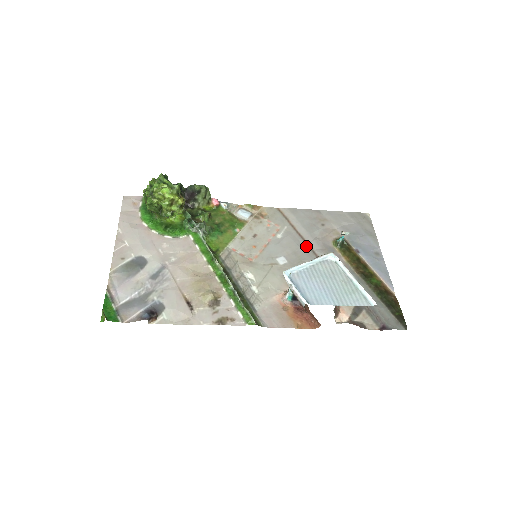
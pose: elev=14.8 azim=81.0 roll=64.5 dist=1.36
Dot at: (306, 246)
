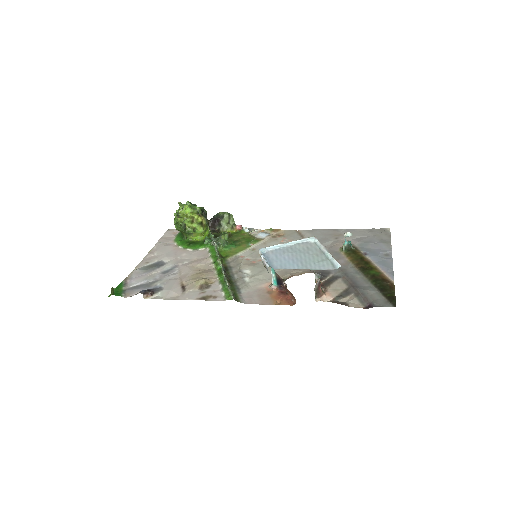
Dot at: occluded
